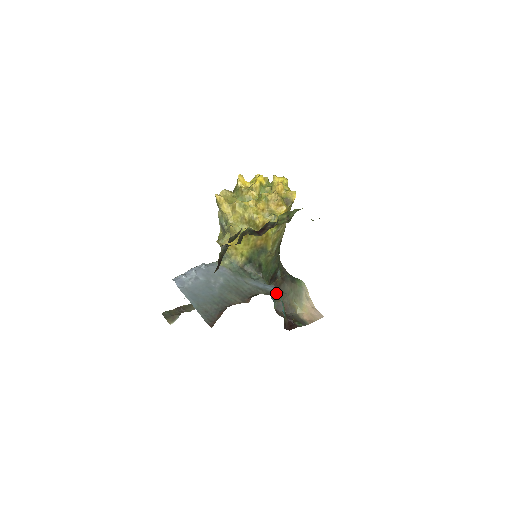
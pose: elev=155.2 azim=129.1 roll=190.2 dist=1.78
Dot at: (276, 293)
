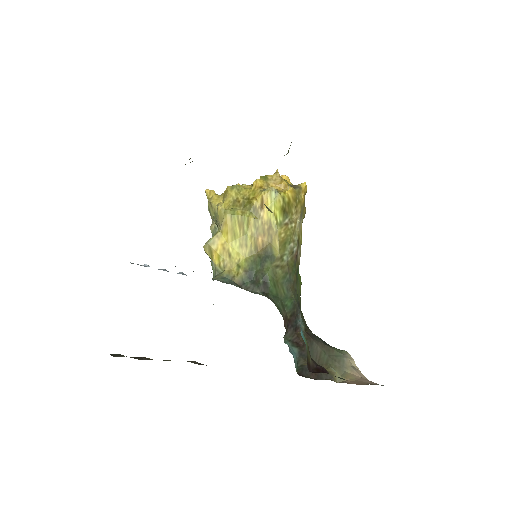
Dot at: occluded
